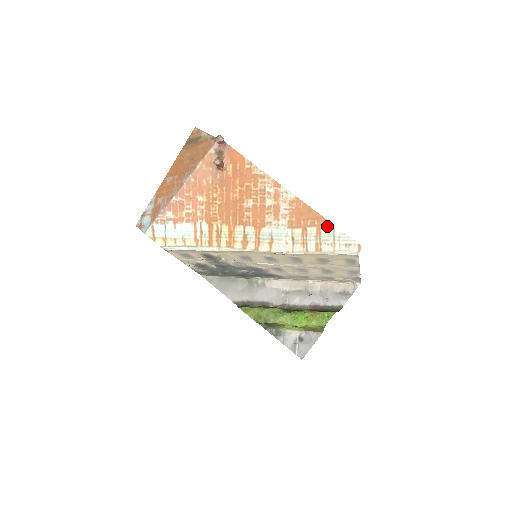
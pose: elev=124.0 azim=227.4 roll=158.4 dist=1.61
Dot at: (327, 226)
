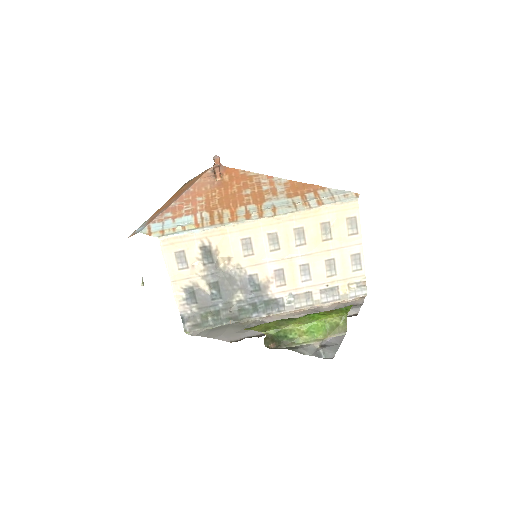
Dot at: (322, 189)
